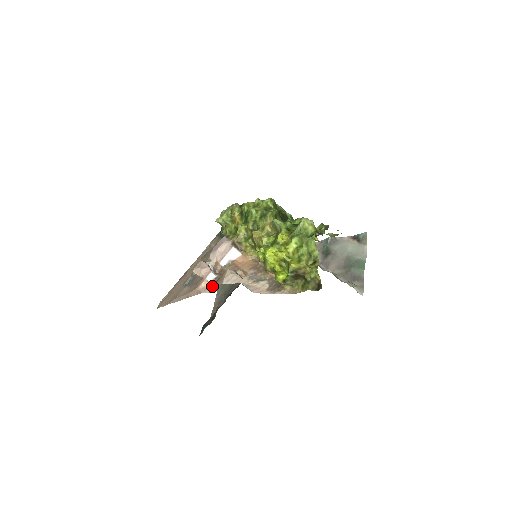
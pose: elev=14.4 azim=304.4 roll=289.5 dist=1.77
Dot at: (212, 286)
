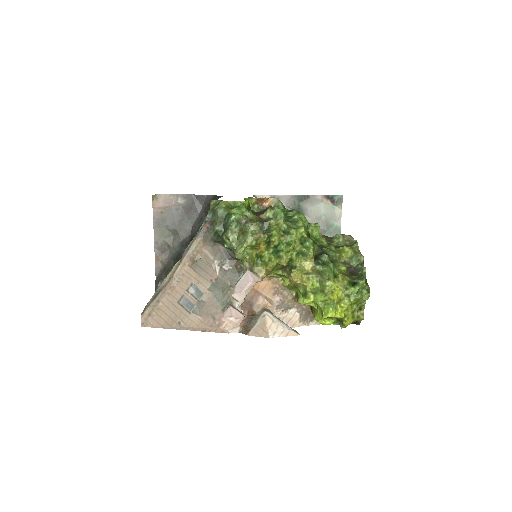
Dot at: (240, 324)
